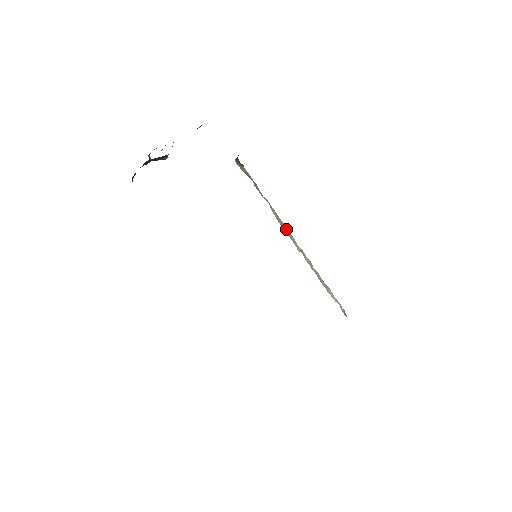
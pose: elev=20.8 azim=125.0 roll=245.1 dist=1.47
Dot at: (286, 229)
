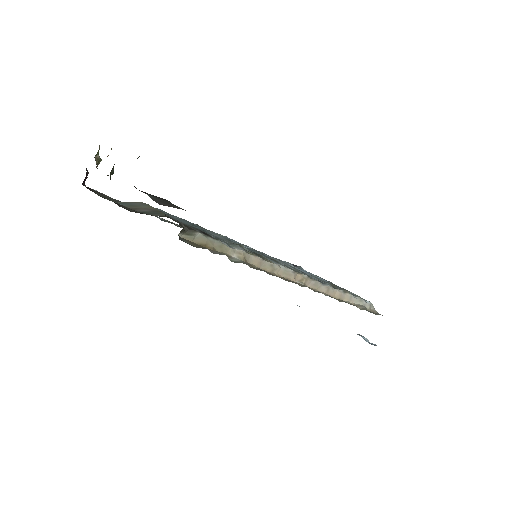
Dot at: (277, 268)
